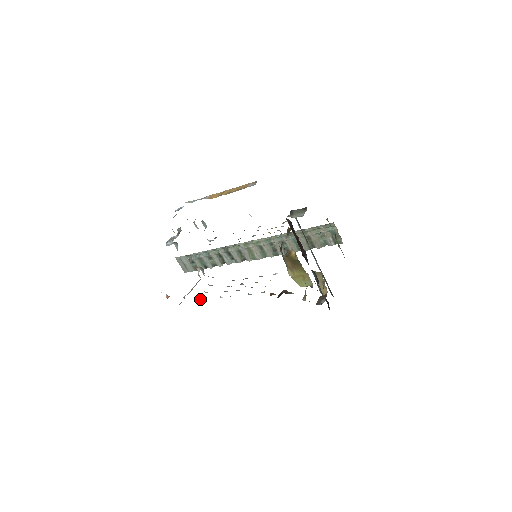
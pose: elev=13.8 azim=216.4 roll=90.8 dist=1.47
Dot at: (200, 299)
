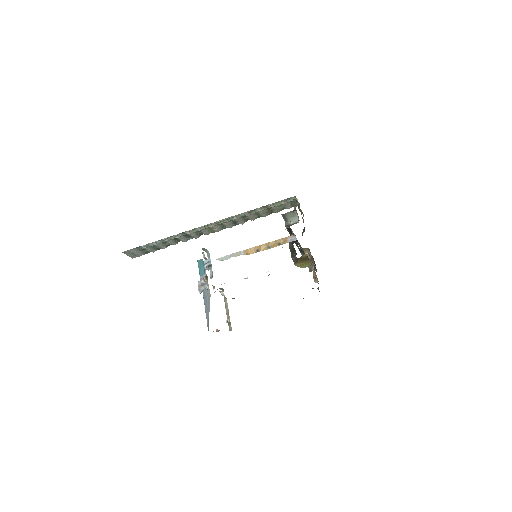
Dot at: occluded
